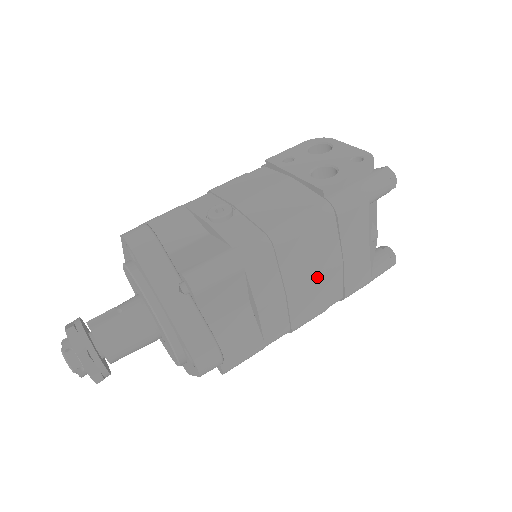
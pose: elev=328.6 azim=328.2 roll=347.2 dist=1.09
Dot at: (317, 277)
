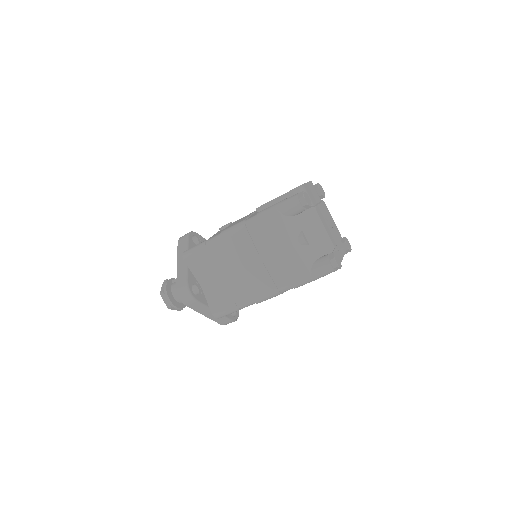
Dot at: (255, 262)
